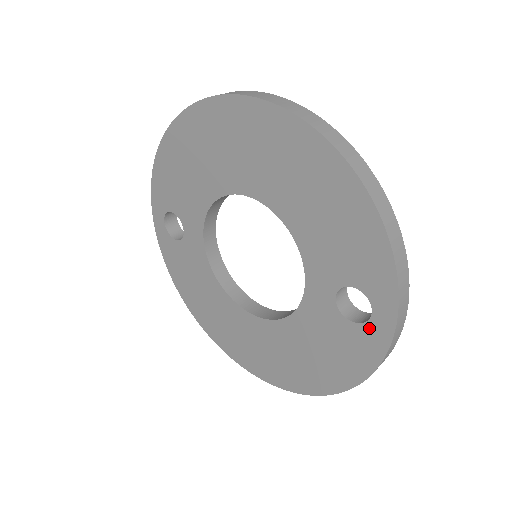
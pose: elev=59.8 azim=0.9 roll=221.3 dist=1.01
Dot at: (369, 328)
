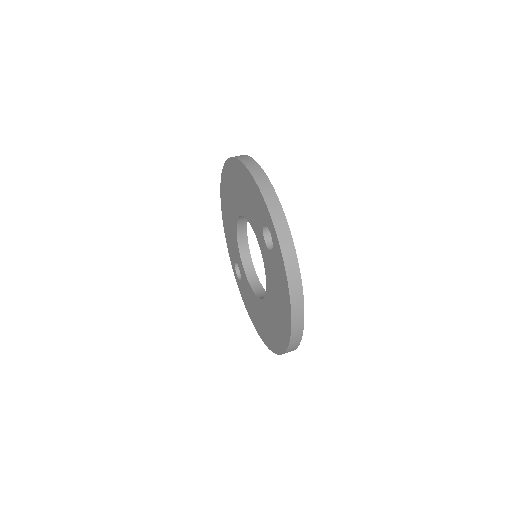
Dot at: (274, 246)
